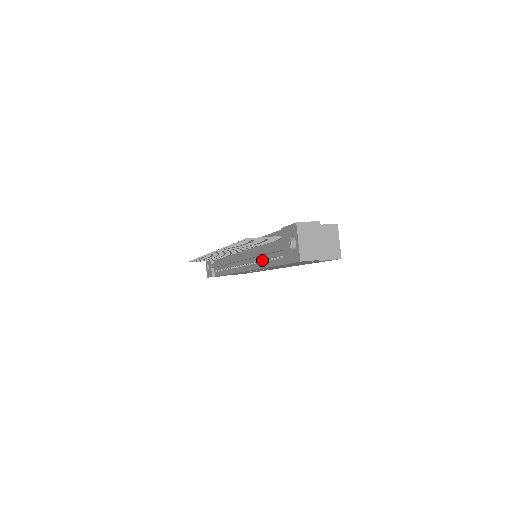
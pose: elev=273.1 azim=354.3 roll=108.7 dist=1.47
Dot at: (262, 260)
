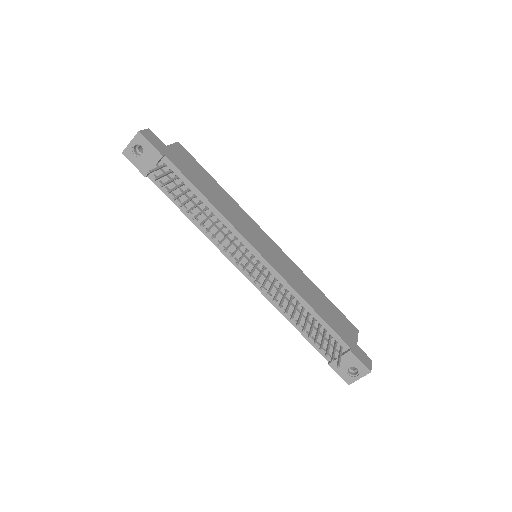
Dot at: (291, 314)
